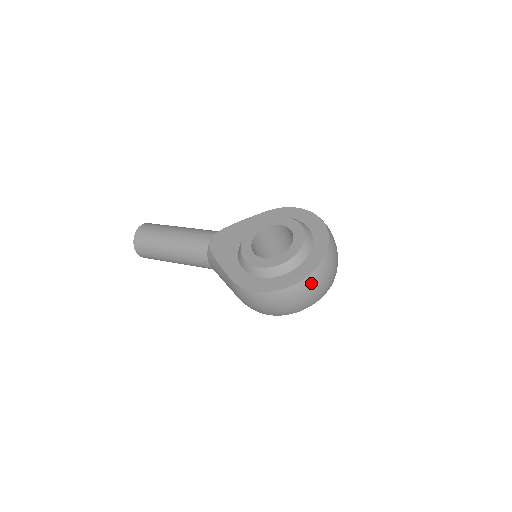
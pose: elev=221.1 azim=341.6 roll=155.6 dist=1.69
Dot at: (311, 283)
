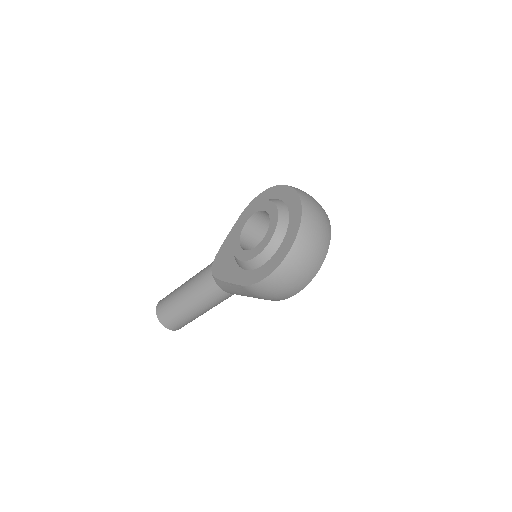
Dot at: (305, 237)
